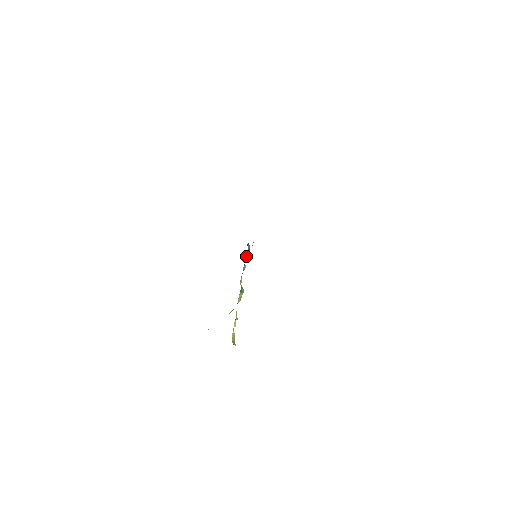
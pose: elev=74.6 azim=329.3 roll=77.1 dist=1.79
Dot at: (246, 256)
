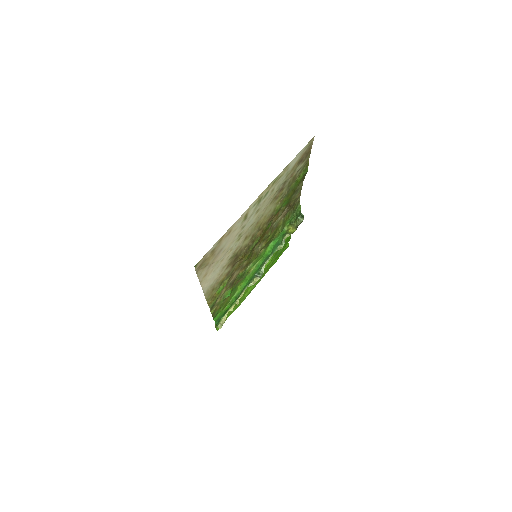
Dot at: (289, 233)
